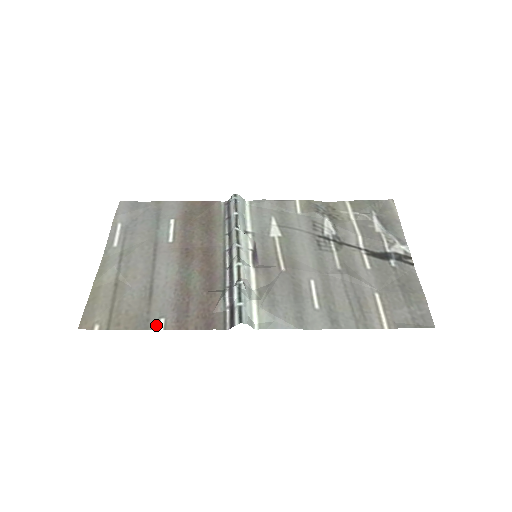
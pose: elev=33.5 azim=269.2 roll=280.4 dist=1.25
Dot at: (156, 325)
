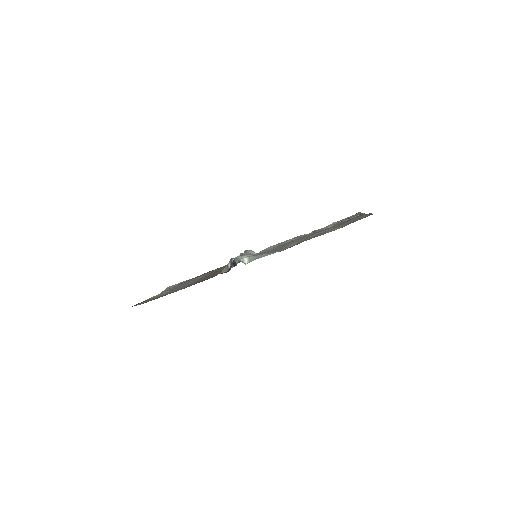
Dot at: (181, 289)
